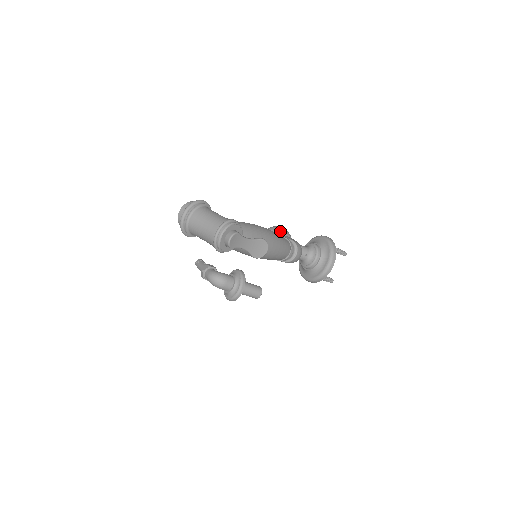
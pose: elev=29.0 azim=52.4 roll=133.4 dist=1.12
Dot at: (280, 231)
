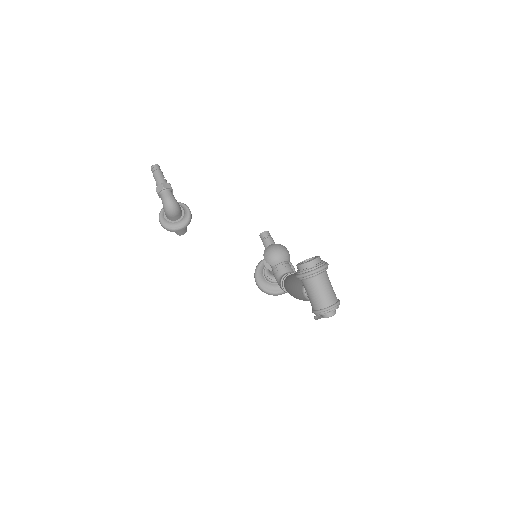
Dot at: (289, 257)
